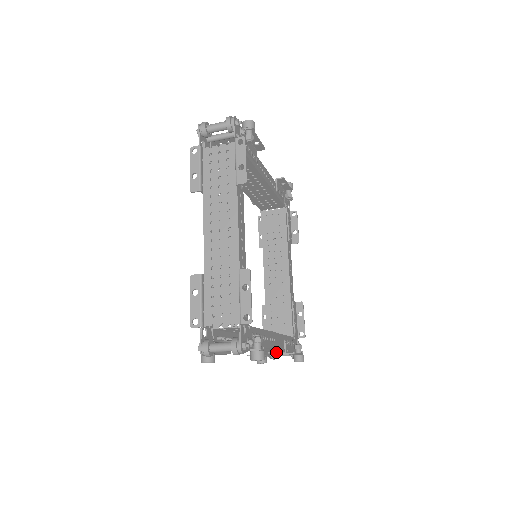
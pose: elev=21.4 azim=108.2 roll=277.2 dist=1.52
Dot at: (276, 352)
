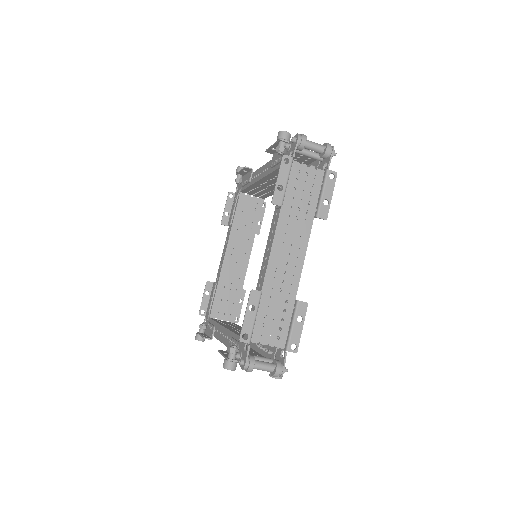
Dot at: occluded
